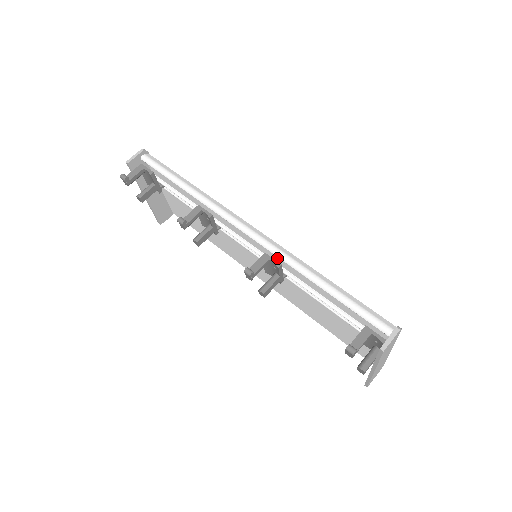
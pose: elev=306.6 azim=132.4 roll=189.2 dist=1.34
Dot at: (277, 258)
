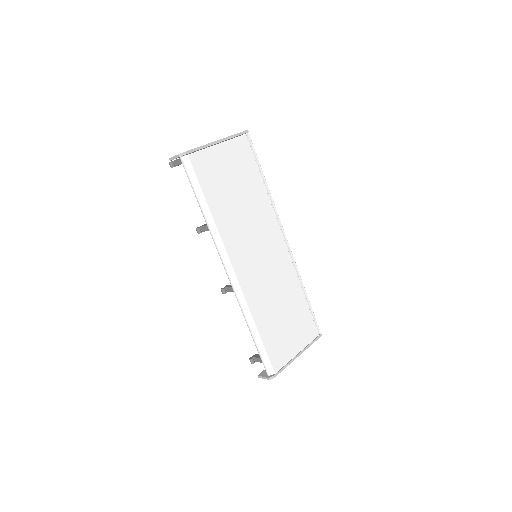
Dot at: occluded
